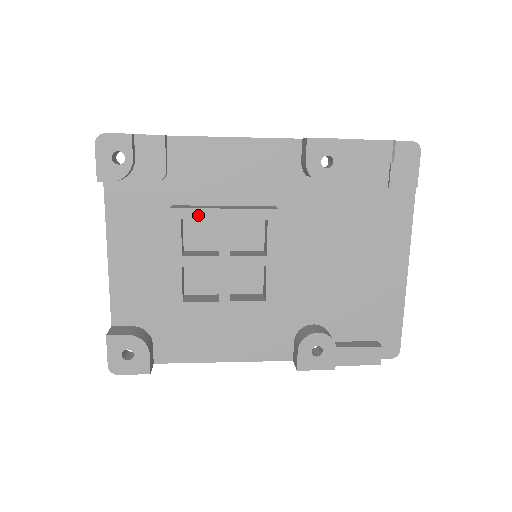
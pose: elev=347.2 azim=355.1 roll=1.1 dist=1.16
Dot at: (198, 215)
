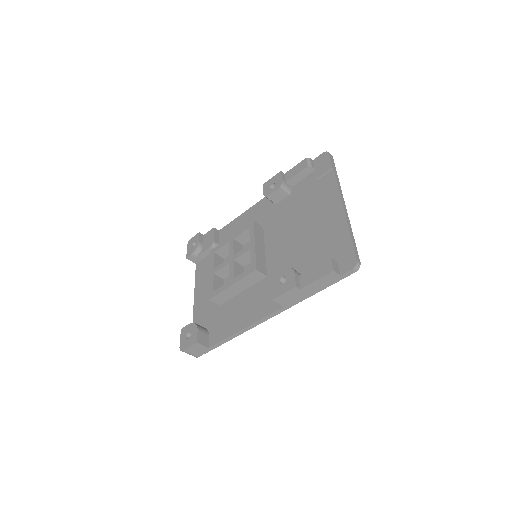
Dot at: (221, 246)
